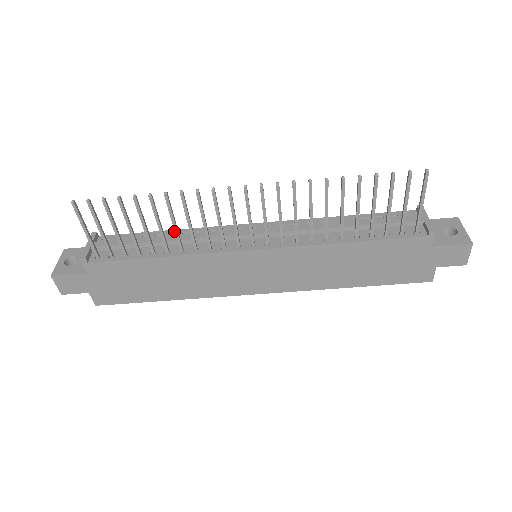
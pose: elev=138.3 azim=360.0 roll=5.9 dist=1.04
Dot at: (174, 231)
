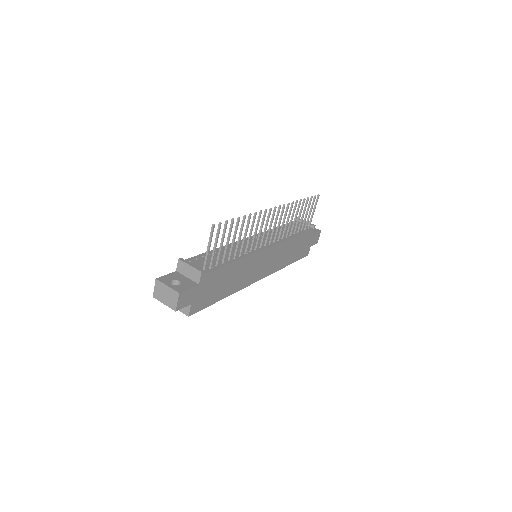
Dot at: occluded
